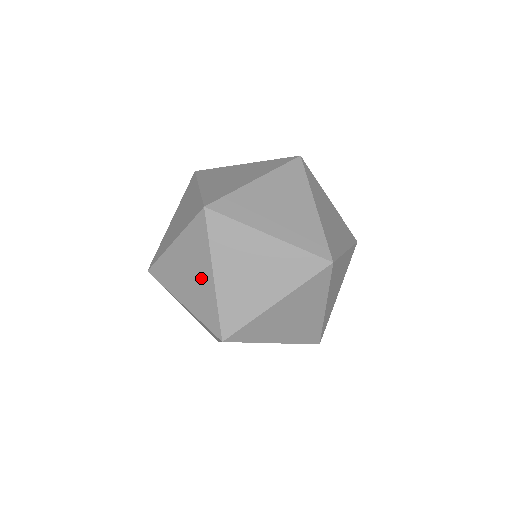
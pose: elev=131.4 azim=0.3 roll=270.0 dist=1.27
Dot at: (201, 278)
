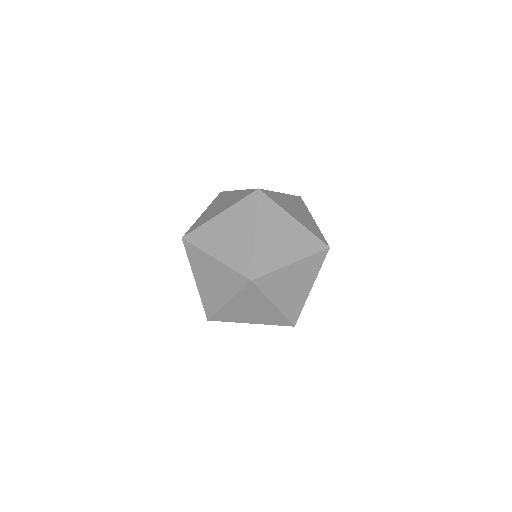
Dot at: (218, 210)
